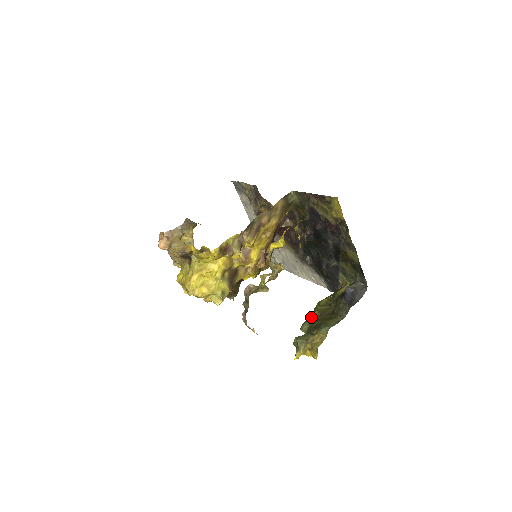
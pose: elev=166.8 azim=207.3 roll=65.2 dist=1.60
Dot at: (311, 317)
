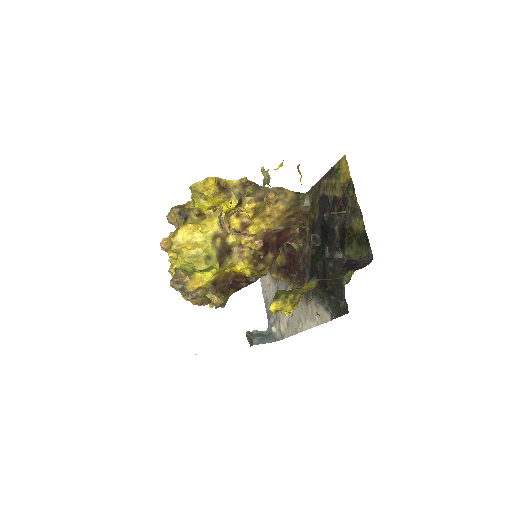
Dot at: occluded
